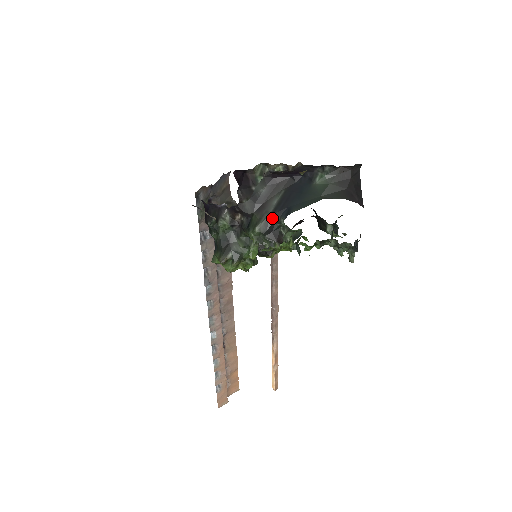
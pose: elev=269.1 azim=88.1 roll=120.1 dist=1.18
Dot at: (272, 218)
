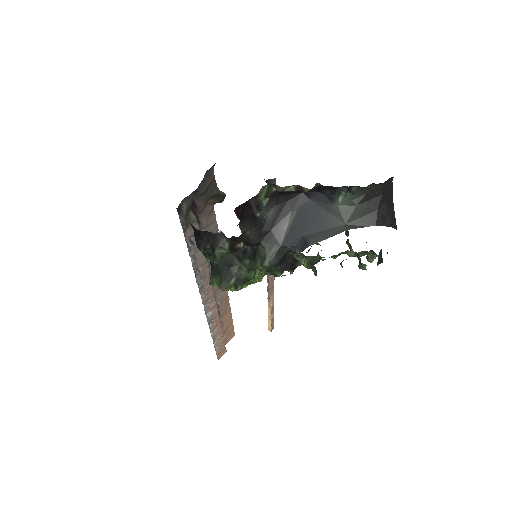
Dot at: (284, 248)
